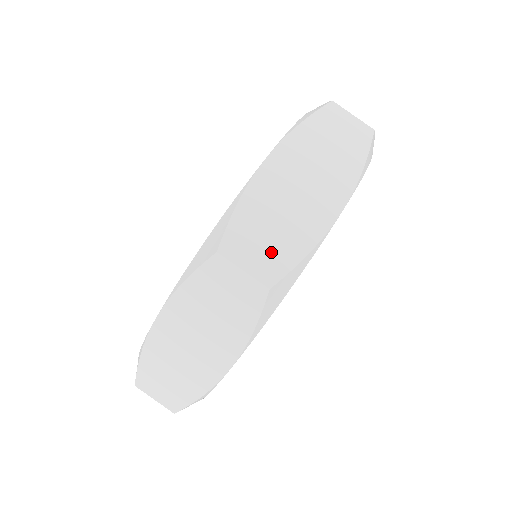
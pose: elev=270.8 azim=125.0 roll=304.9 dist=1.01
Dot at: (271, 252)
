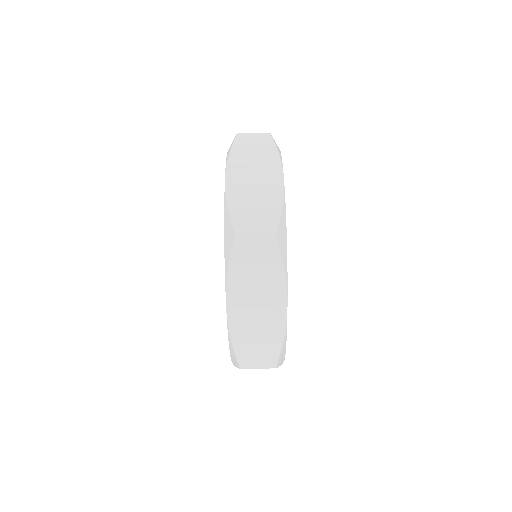
Dot at: (265, 352)
